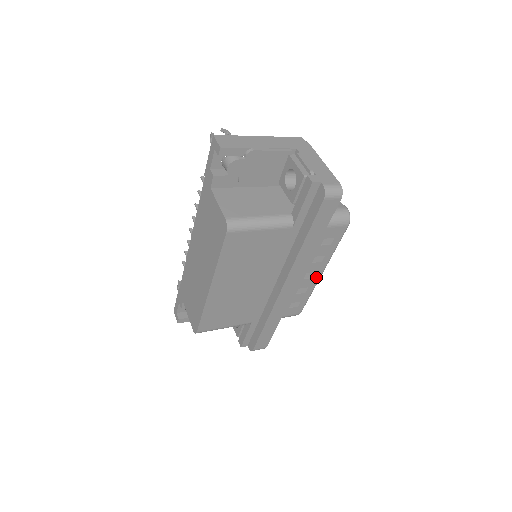
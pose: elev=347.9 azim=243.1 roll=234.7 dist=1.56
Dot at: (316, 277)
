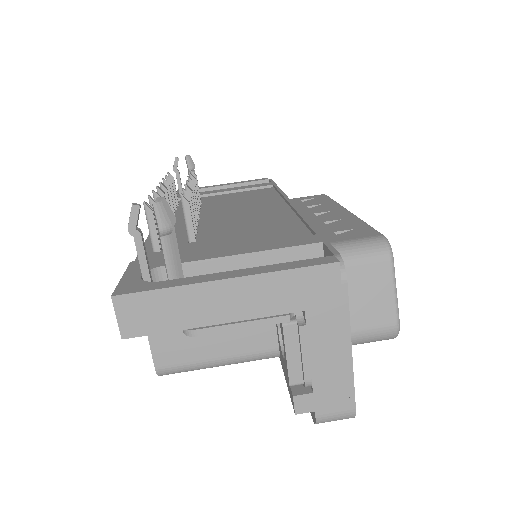
Dot at: occluded
